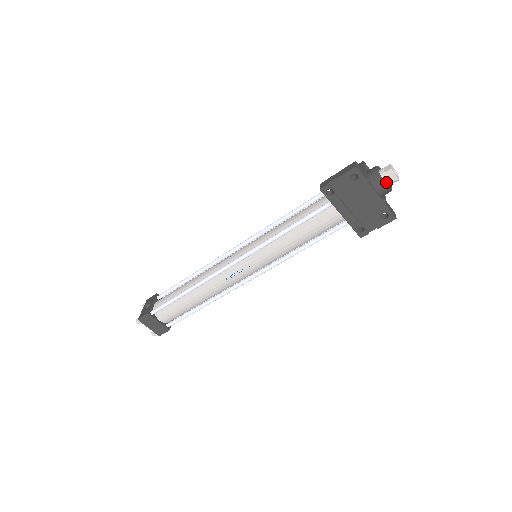
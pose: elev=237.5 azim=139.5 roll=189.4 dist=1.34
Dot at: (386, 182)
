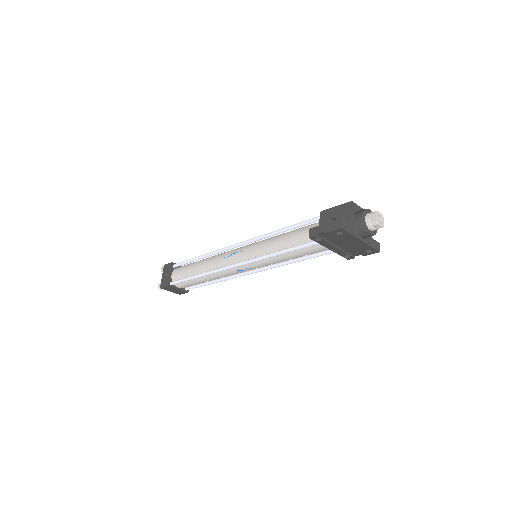
Dot at: (371, 230)
